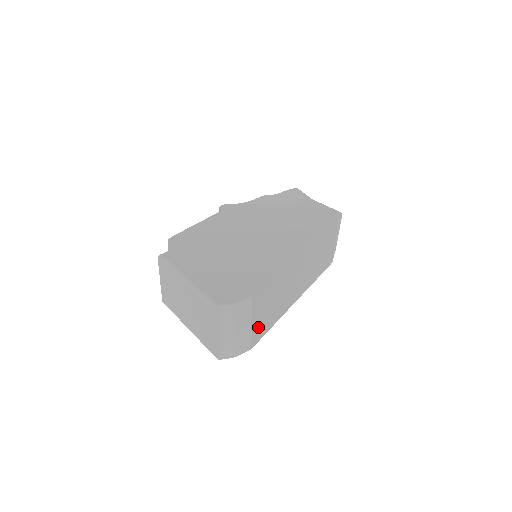
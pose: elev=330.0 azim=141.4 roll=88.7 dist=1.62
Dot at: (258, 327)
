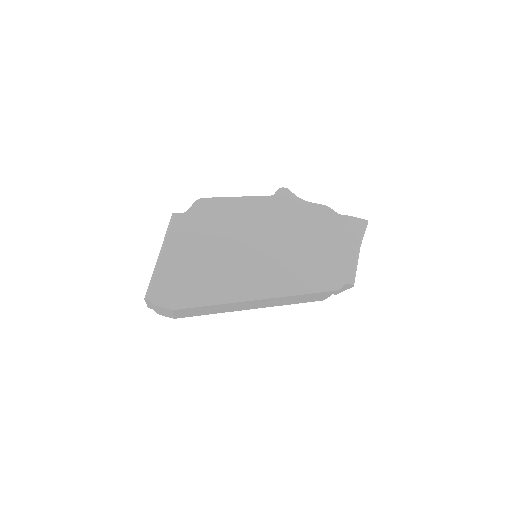
Dot at: (184, 315)
